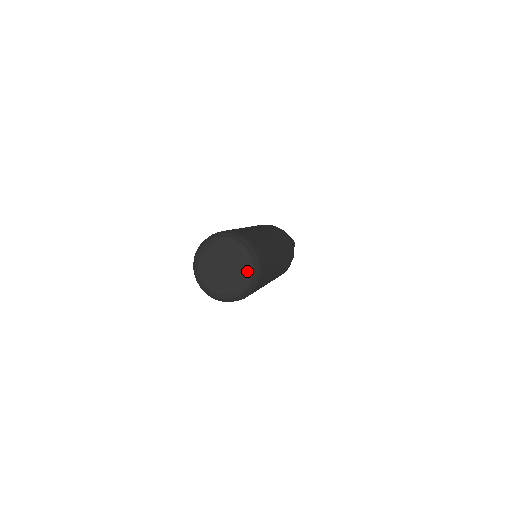
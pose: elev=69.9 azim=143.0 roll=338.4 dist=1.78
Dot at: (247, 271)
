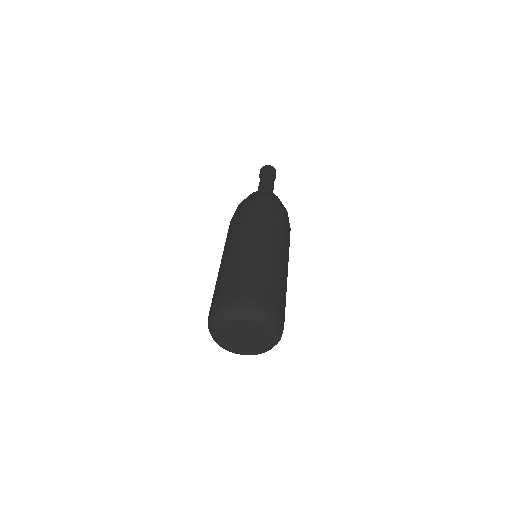
Dot at: (266, 349)
